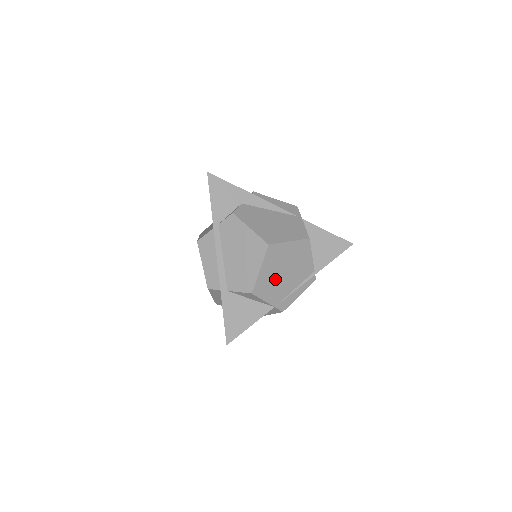
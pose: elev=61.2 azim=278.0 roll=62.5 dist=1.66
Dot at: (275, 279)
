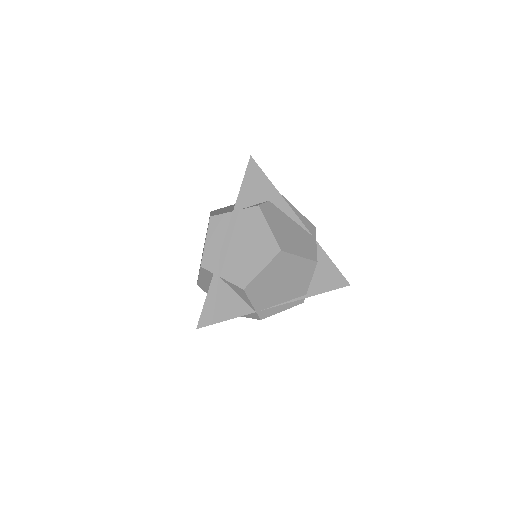
Dot at: (270, 286)
